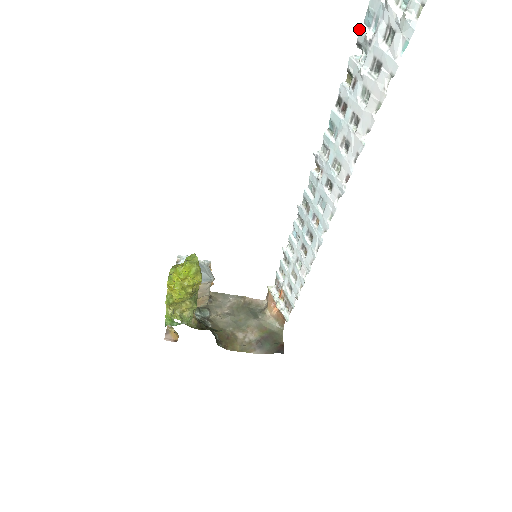
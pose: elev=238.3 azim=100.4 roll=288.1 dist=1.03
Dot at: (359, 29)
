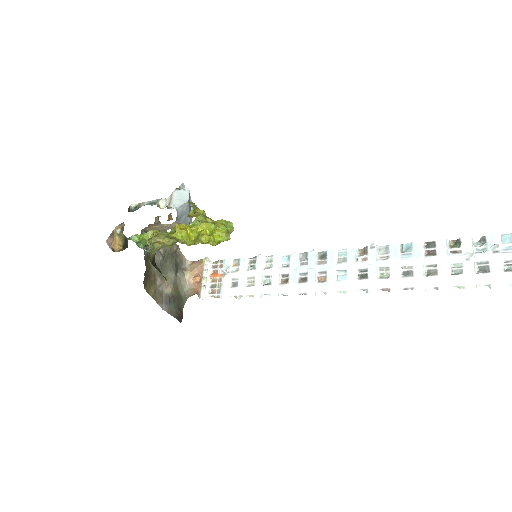
Dot at: (495, 234)
